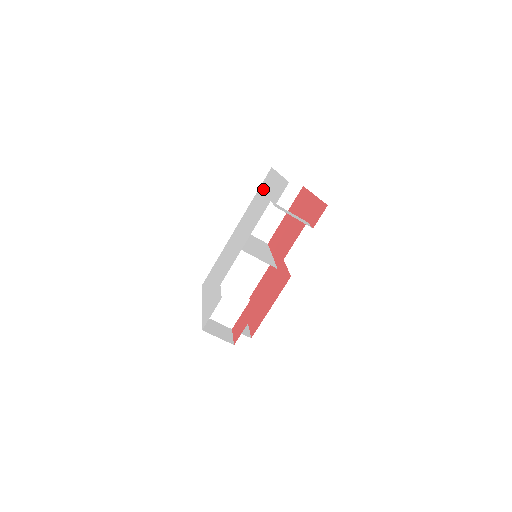
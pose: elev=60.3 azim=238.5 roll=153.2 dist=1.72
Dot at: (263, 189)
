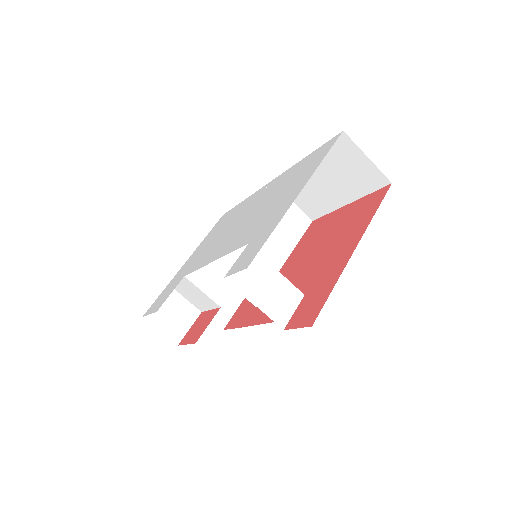
Dot at: (299, 173)
